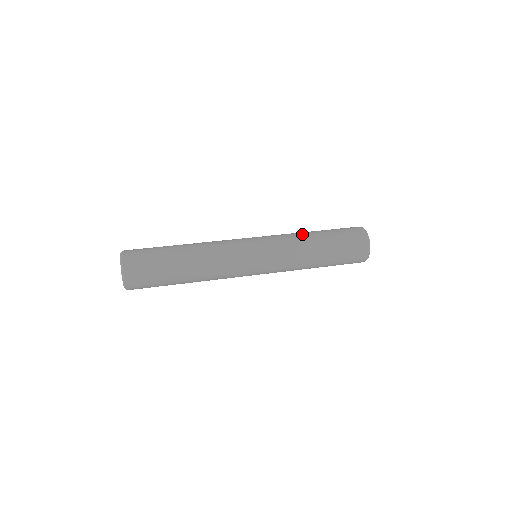
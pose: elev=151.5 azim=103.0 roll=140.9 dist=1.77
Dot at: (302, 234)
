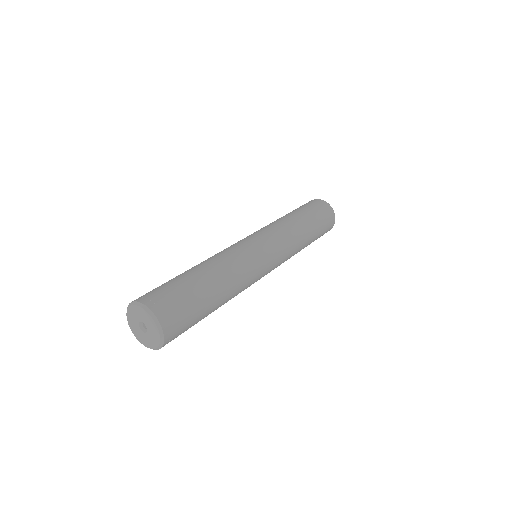
Dot at: (281, 218)
